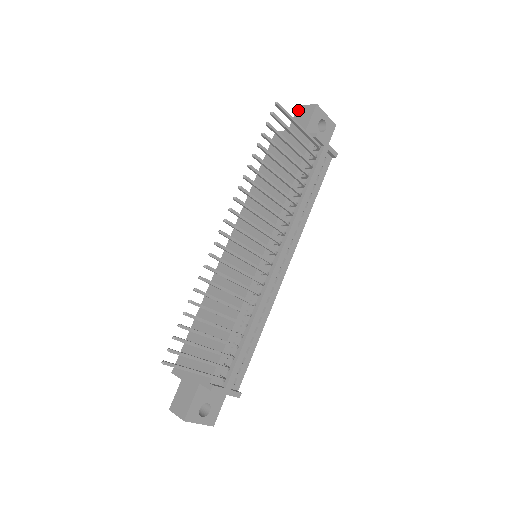
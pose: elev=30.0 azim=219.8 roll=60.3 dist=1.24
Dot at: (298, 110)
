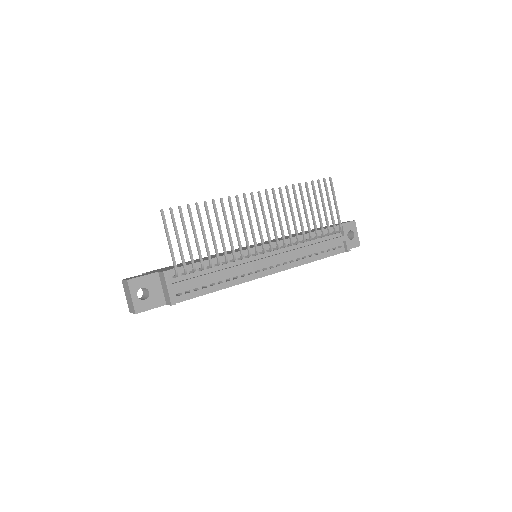
Dot at: (342, 222)
